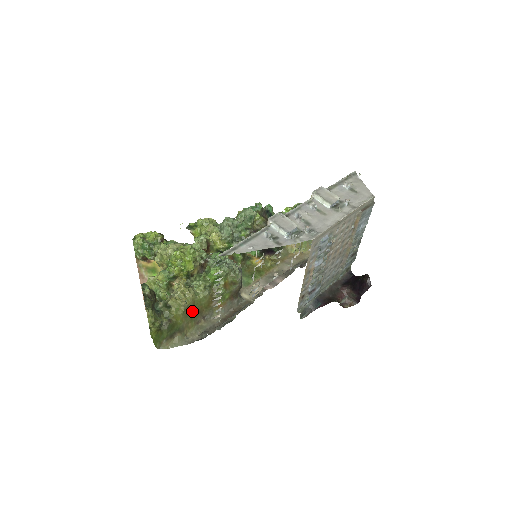
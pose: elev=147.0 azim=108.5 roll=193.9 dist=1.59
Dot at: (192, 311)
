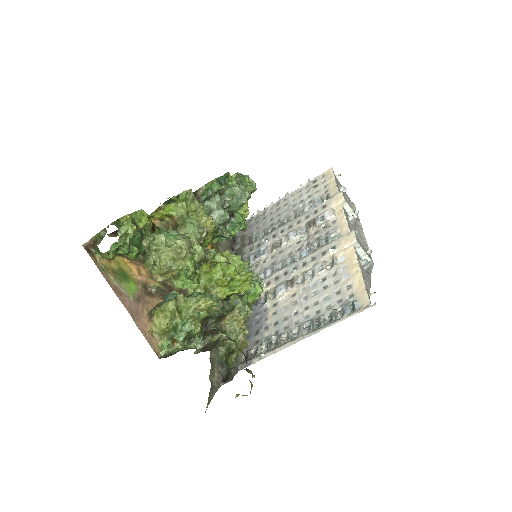
Dot at: occluded
